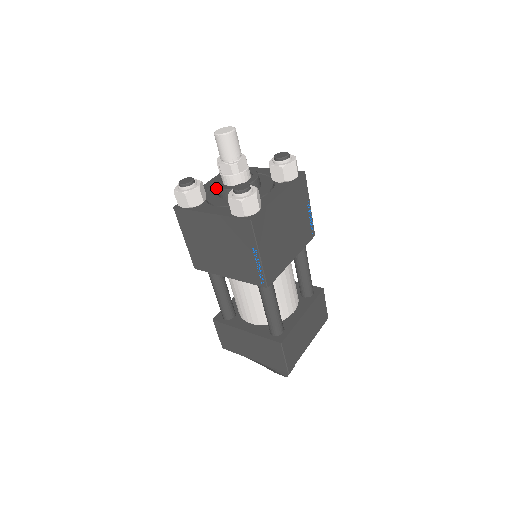
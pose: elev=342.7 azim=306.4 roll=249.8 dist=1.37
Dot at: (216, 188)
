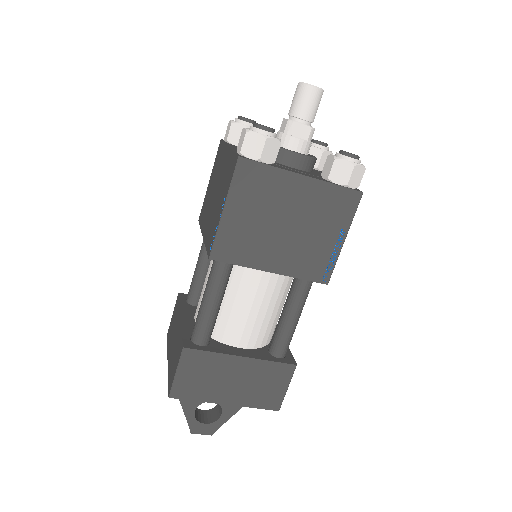
Dot at: occluded
